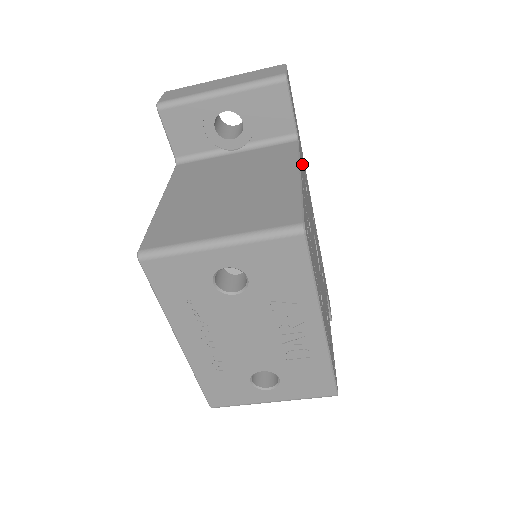
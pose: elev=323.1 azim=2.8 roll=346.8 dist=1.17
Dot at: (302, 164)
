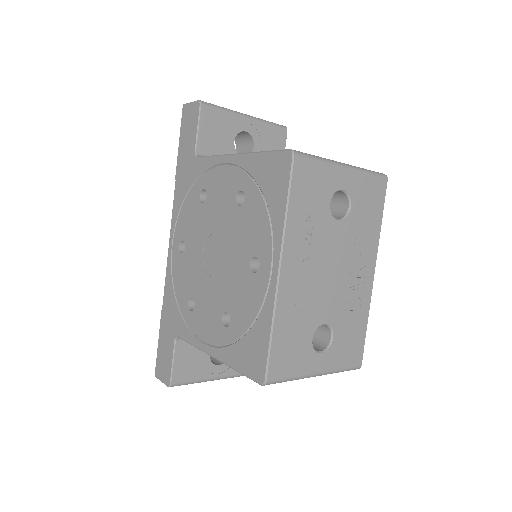
Dot at: occluded
